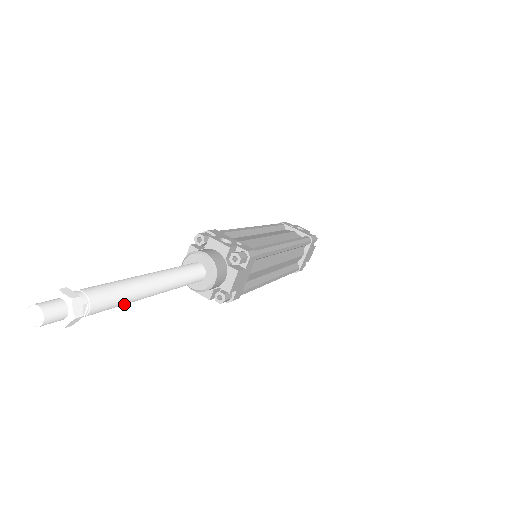
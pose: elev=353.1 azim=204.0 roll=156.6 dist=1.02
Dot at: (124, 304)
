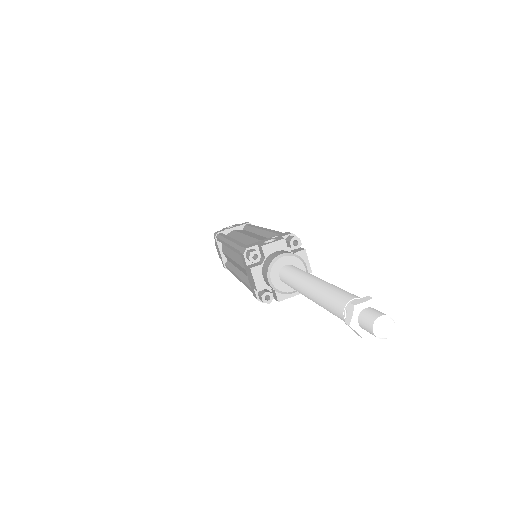
Dot at: occluded
